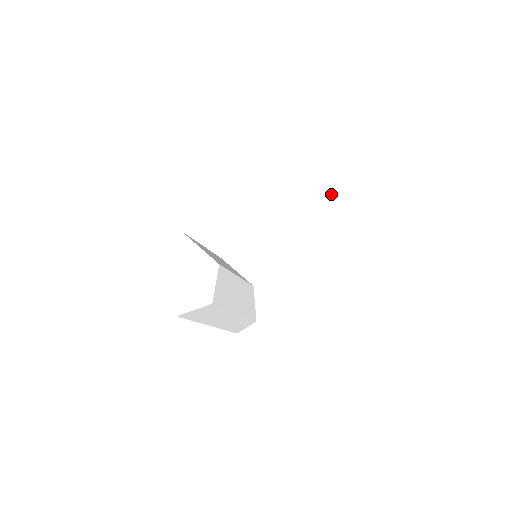
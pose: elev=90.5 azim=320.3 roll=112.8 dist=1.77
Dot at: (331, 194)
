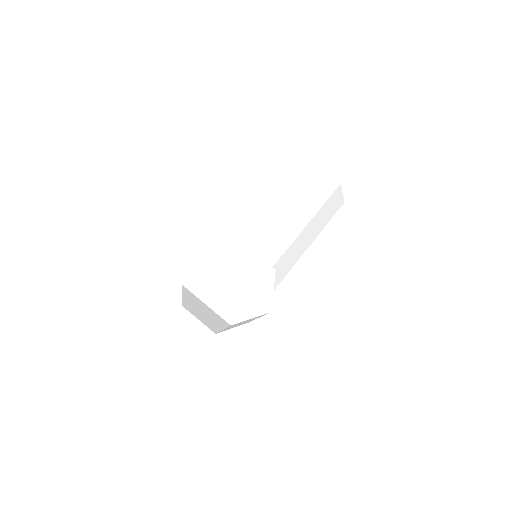
Dot at: (327, 201)
